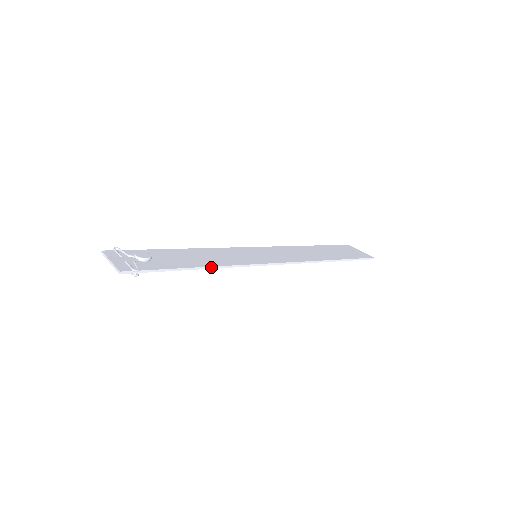
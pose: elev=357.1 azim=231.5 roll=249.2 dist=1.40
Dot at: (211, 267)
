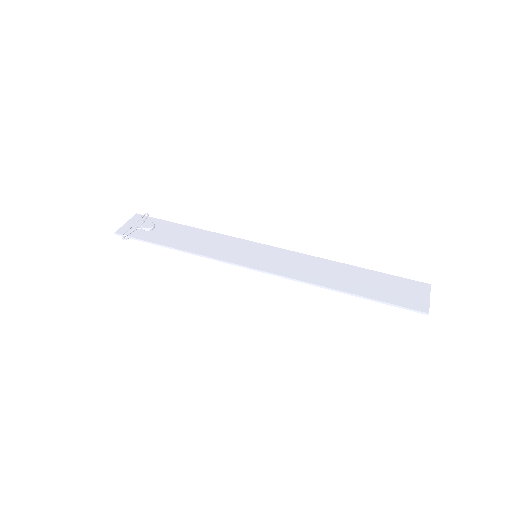
Dot at: (186, 251)
